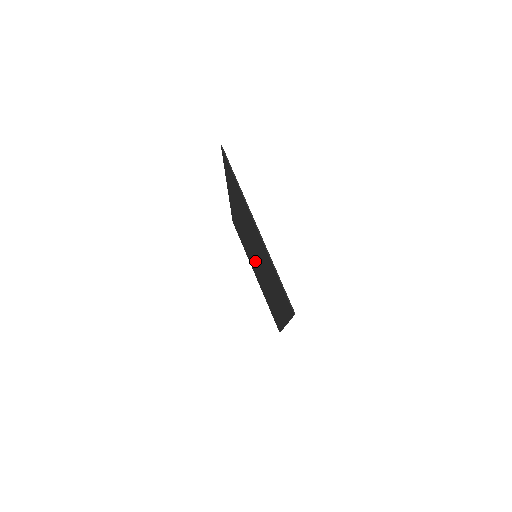
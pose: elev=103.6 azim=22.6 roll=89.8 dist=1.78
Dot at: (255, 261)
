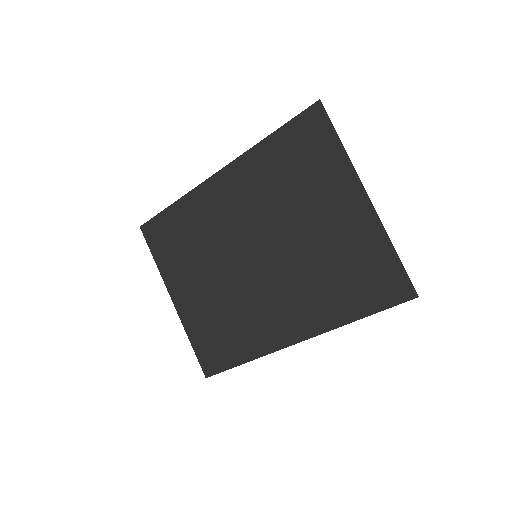
Dot at: (233, 267)
